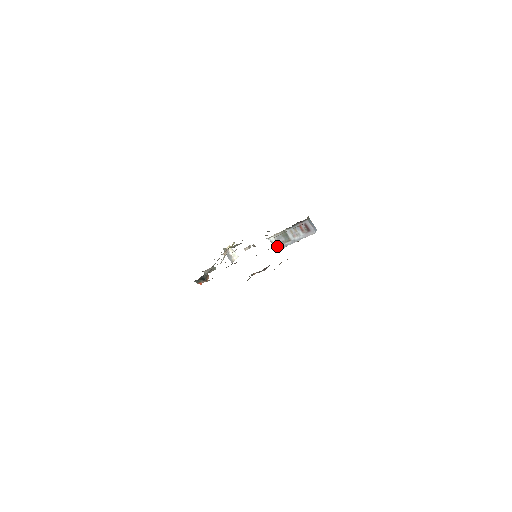
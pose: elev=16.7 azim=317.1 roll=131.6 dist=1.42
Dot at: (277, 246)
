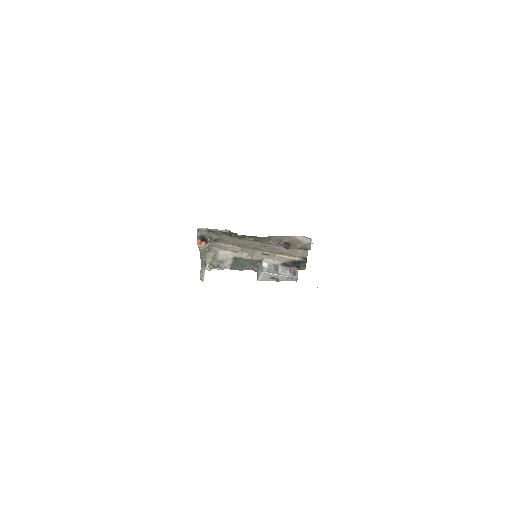
Dot at: (266, 270)
